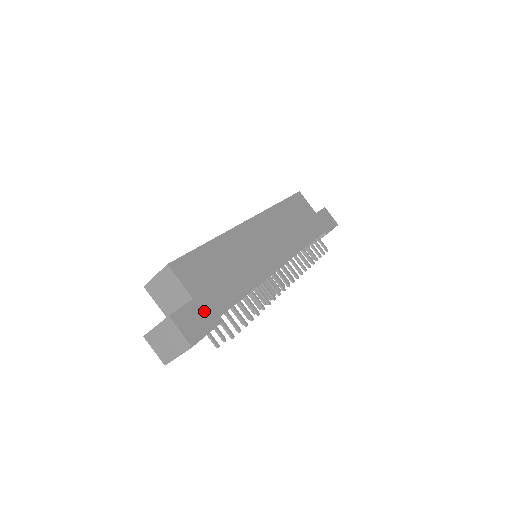
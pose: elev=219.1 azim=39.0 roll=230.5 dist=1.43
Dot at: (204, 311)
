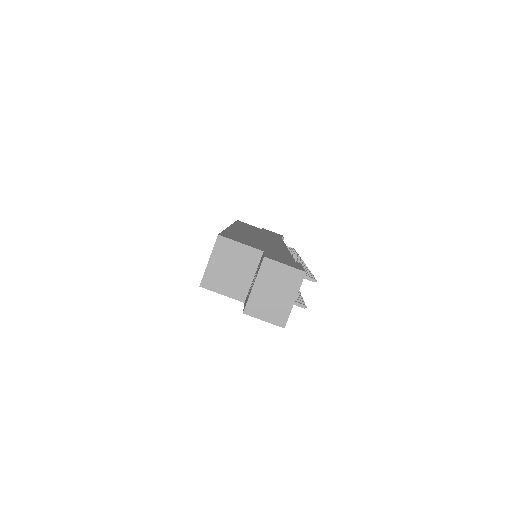
Dot at: (281, 257)
